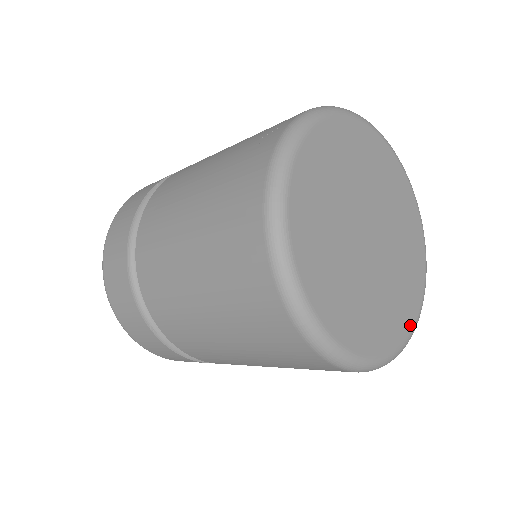
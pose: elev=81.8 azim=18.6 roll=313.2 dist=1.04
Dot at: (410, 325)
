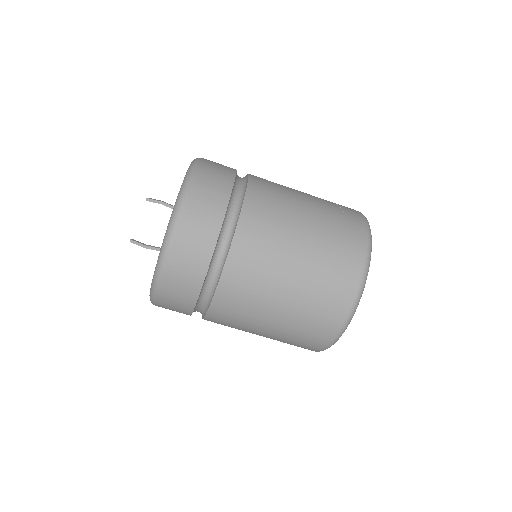
Dot at: occluded
